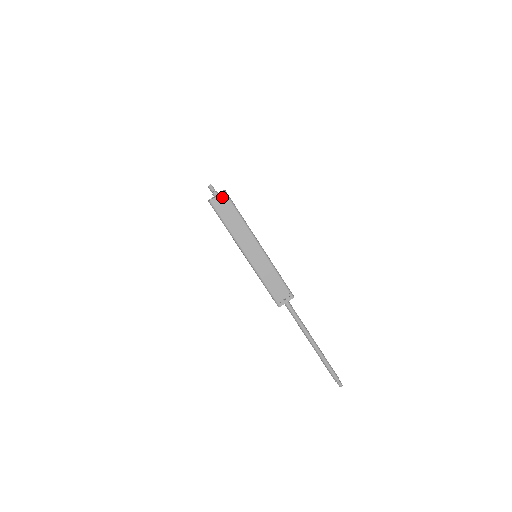
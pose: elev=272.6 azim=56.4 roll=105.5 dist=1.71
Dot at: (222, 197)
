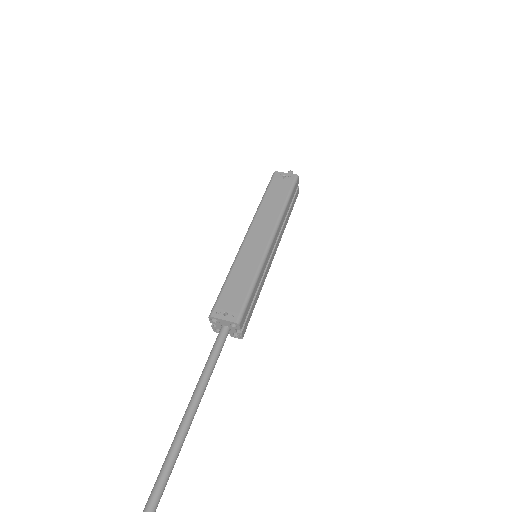
Dot at: (289, 177)
